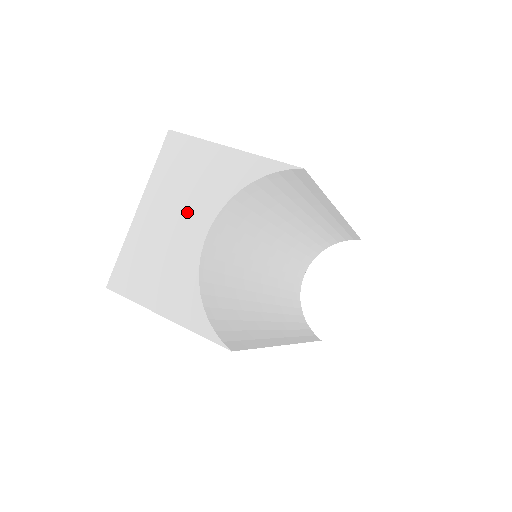
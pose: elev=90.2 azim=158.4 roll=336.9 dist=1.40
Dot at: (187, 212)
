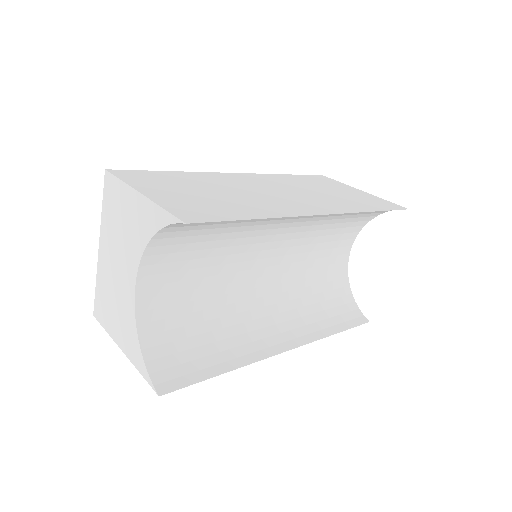
Dot at: (123, 257)
